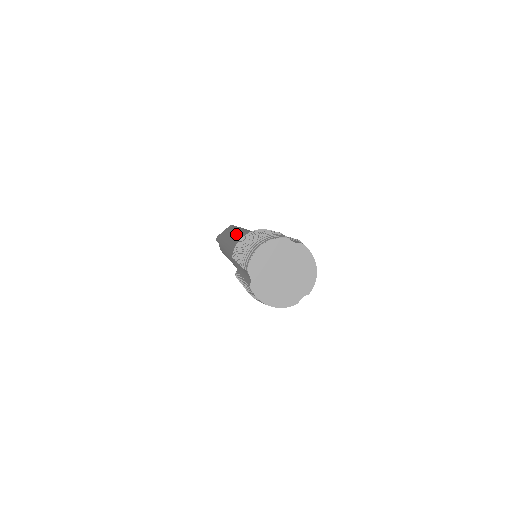
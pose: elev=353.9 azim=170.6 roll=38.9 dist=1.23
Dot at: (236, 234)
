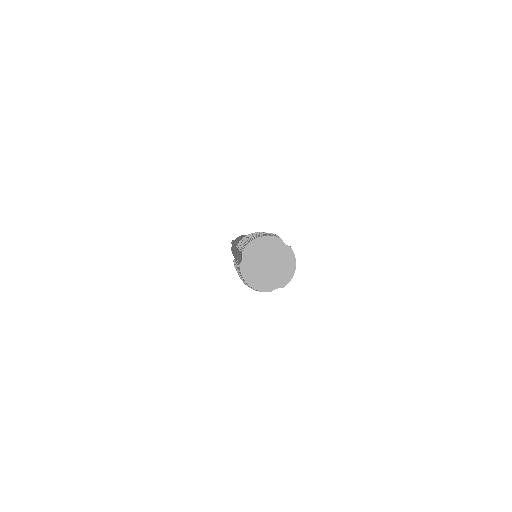
Dot at: occluded
